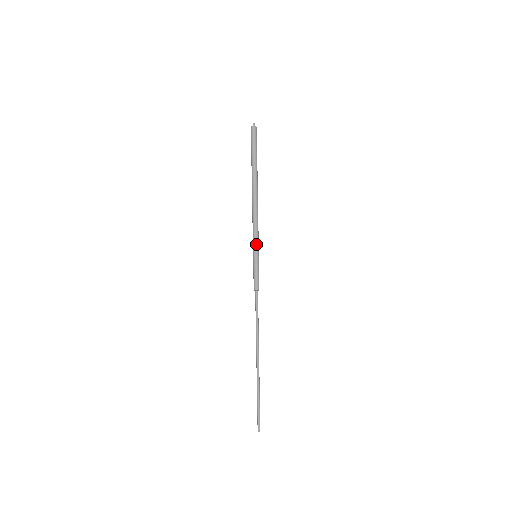
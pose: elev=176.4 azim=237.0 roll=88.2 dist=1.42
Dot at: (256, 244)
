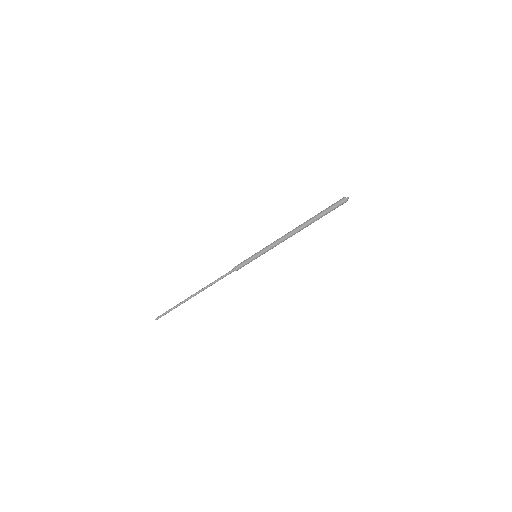
Dot at: (263, 251)
